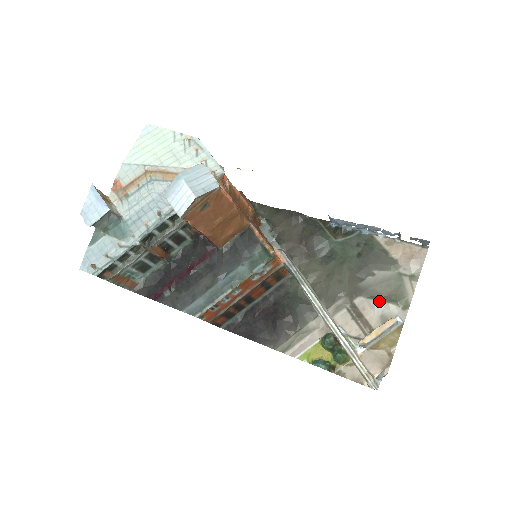
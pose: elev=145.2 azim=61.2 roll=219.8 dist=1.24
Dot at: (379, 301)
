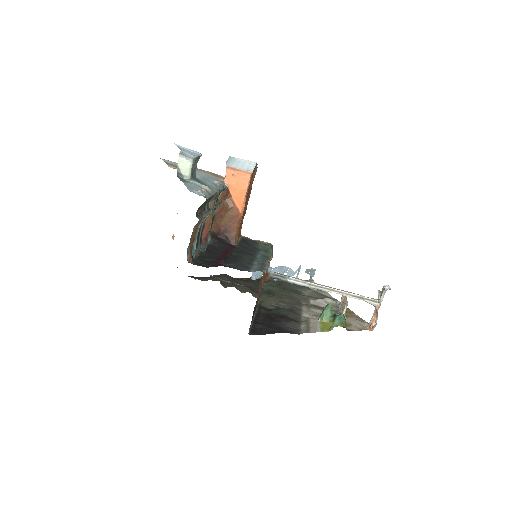
Dot at: (323, 298)
